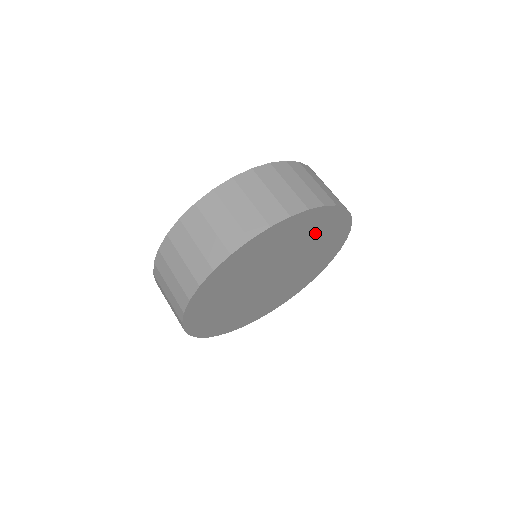
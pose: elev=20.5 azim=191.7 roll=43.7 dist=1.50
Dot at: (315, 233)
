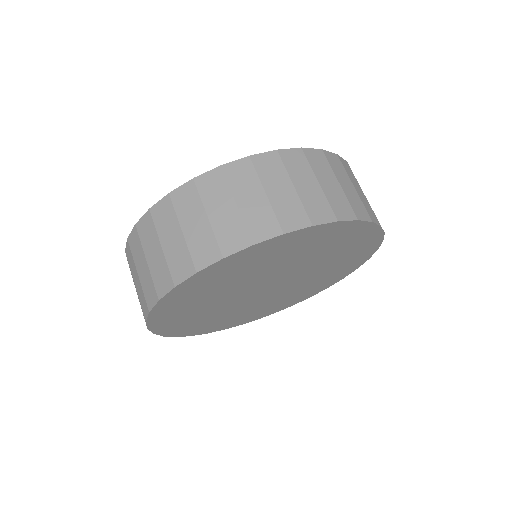
Dot at: (252, 266)
